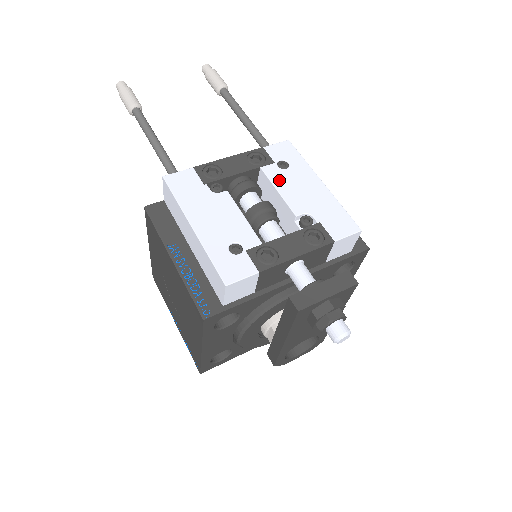
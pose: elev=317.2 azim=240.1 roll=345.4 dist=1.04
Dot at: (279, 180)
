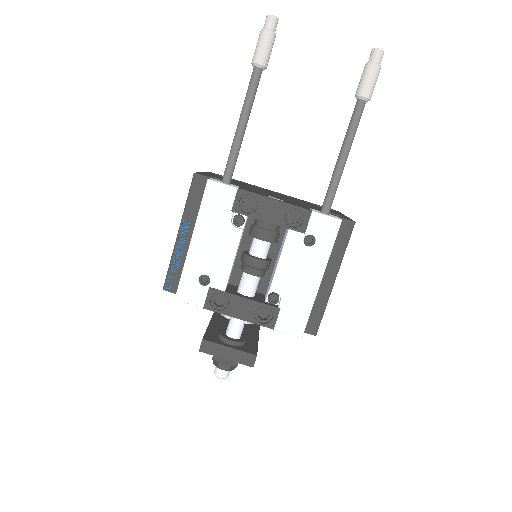
Dot at: (290, 252)
